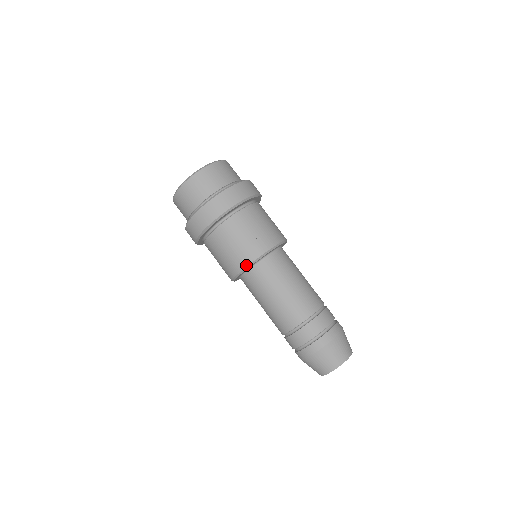
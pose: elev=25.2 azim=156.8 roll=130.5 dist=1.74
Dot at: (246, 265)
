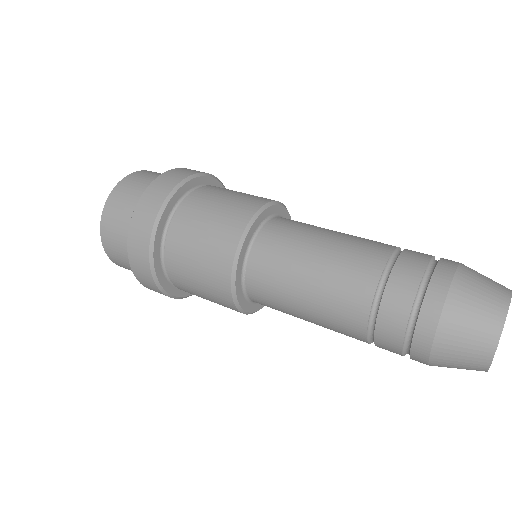
Dot at: (230, 296)
